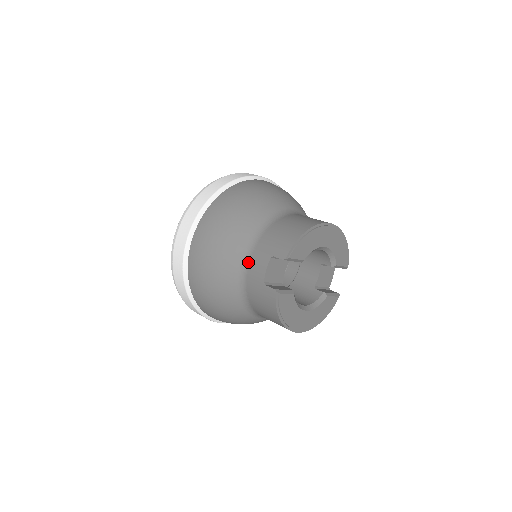
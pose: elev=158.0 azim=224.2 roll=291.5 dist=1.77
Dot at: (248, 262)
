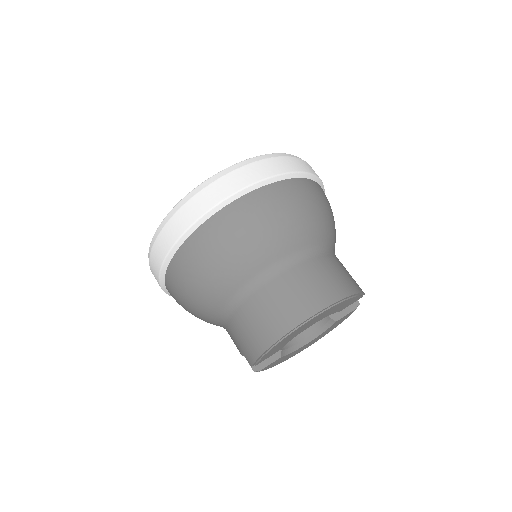
Dot at: (226, 330)
